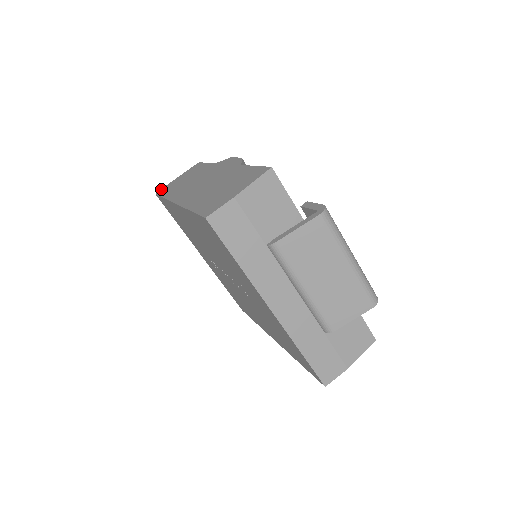
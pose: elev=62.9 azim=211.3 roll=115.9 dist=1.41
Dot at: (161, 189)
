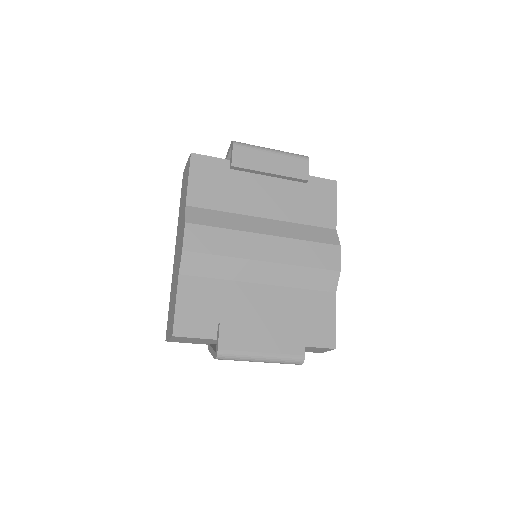
Dot at: occluded
